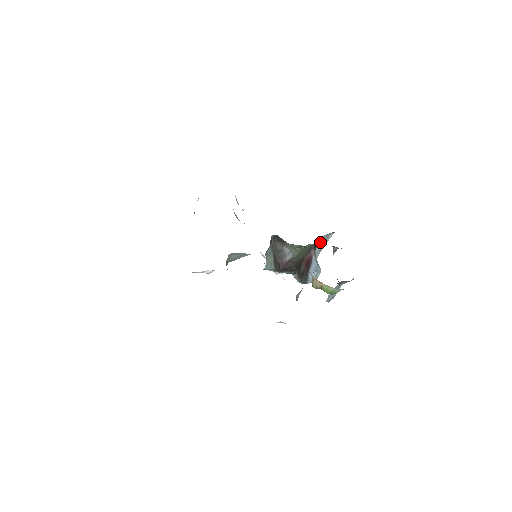
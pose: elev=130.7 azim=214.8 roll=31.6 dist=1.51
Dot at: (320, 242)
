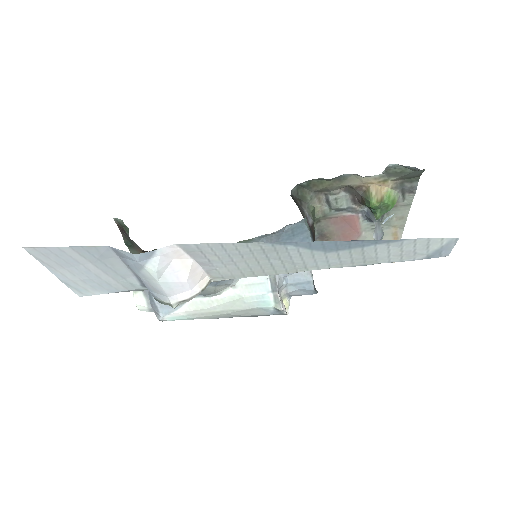
Dot at: occluded
